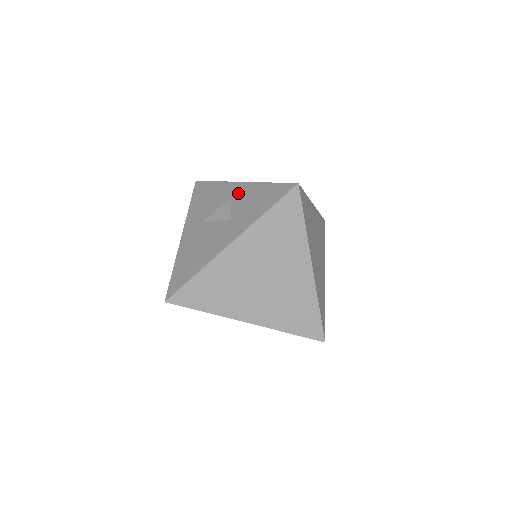
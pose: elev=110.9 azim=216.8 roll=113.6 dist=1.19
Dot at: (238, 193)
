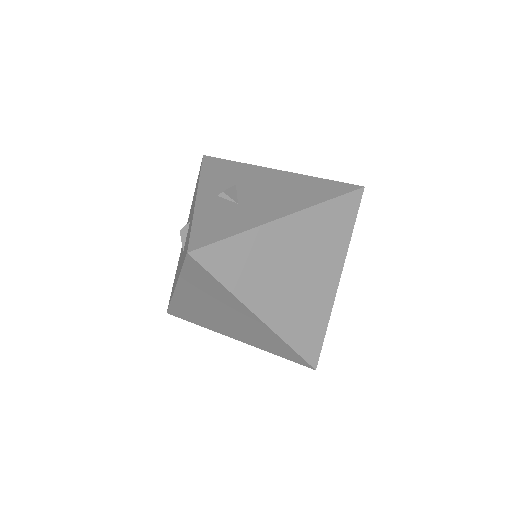
Dot at: (191, 215)
